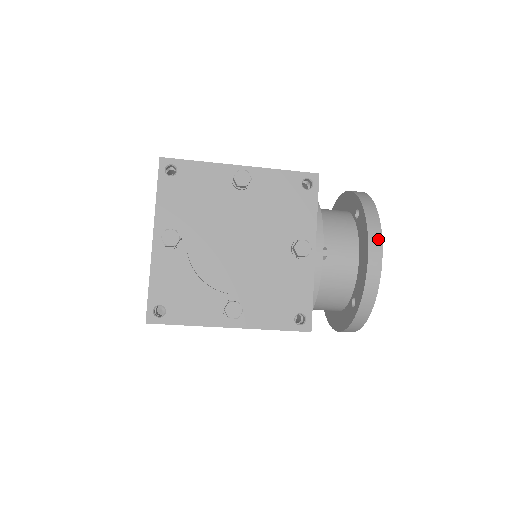
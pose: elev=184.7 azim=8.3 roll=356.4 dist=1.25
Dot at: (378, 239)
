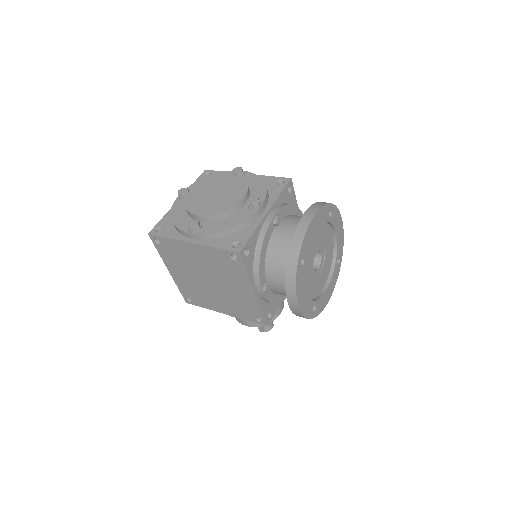
Dot at: (315, 209)
